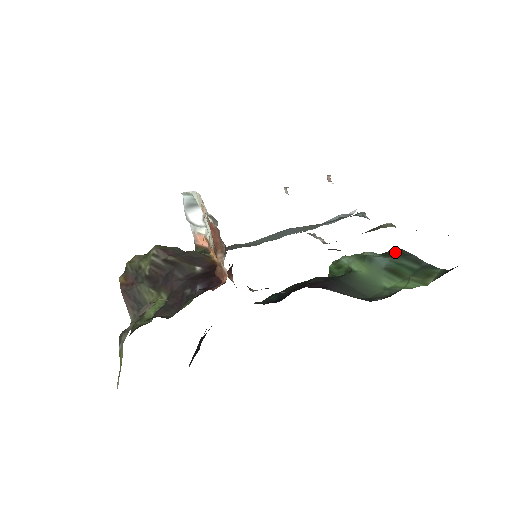
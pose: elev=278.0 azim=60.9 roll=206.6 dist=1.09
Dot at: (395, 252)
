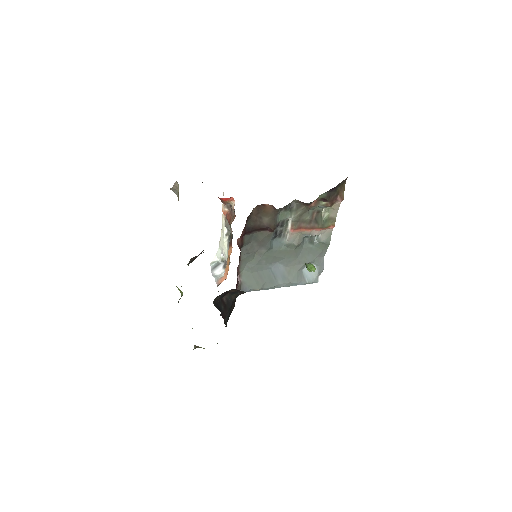
Dot at: occluded
